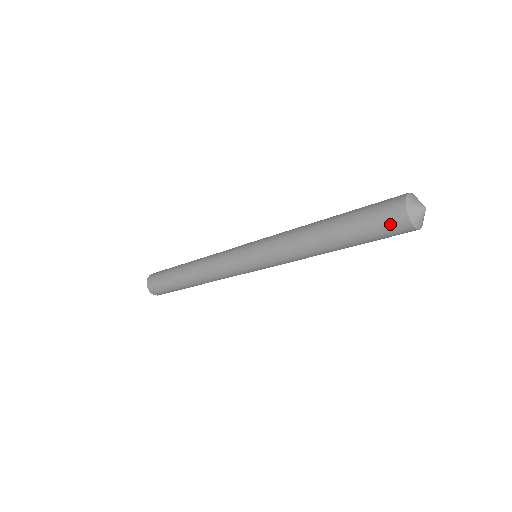
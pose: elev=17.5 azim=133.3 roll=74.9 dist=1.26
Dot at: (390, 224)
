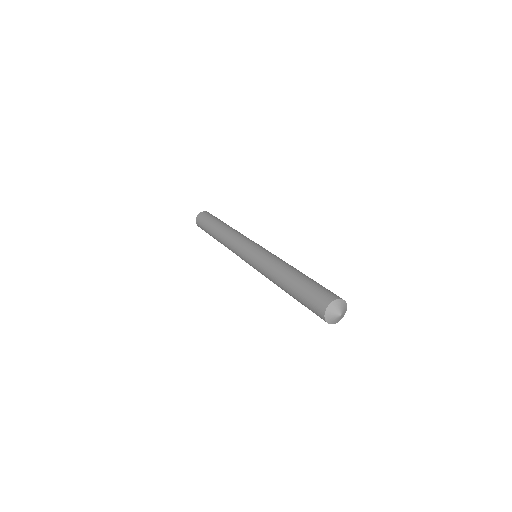
Dot at: occluded
